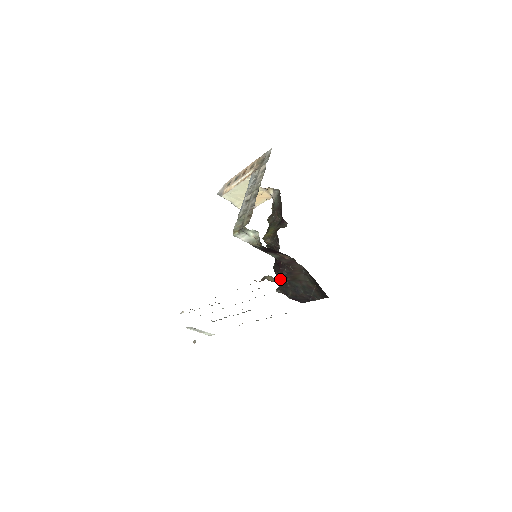
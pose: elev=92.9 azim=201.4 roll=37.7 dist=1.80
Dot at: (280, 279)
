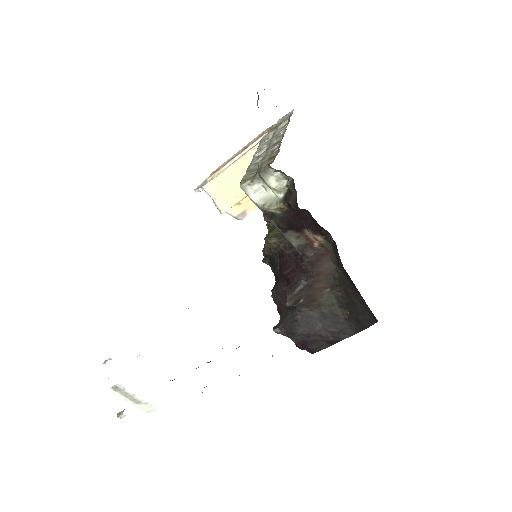
Dot at: occluded
